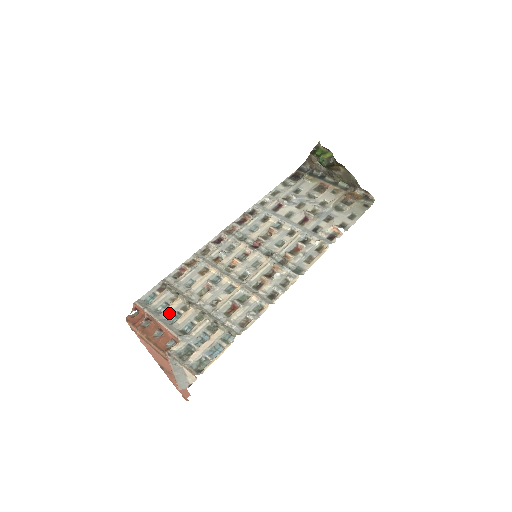
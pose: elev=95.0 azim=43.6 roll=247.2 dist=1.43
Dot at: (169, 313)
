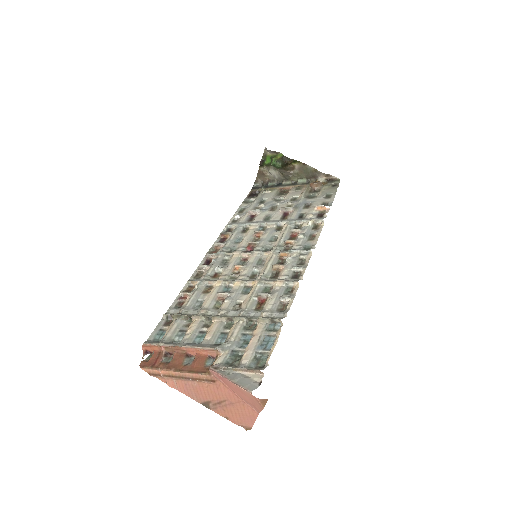
Dot at: (191, 336)
